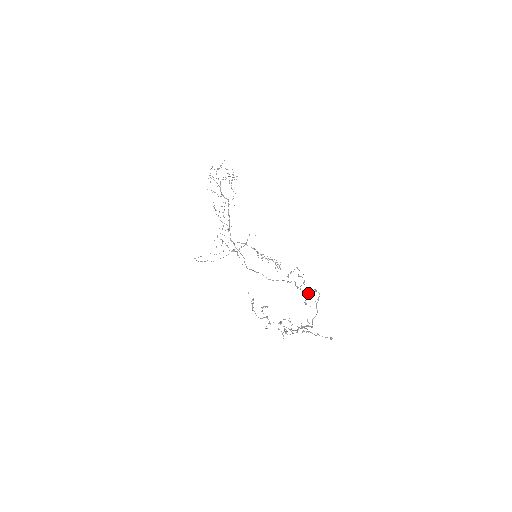
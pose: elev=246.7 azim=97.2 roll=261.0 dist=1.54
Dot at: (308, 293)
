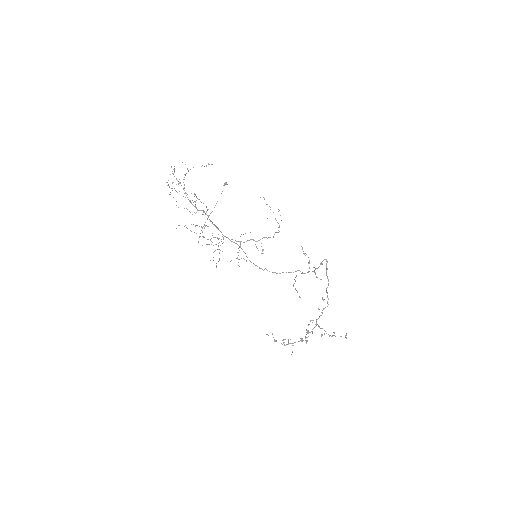
Dot at: occluded
